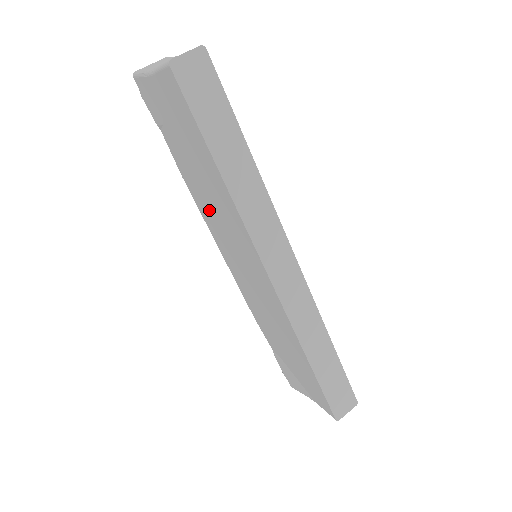
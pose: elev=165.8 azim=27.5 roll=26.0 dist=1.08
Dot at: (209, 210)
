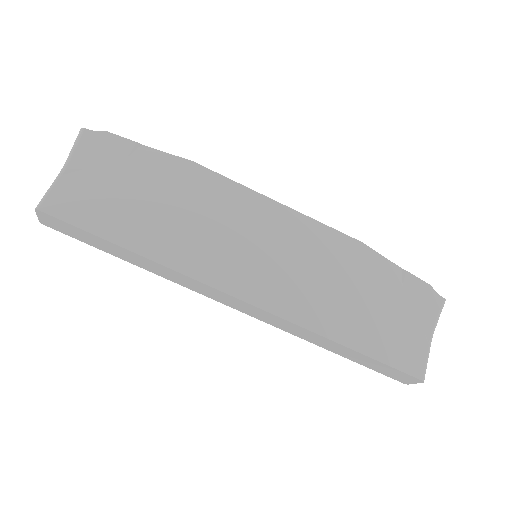
Dot at: occluded
